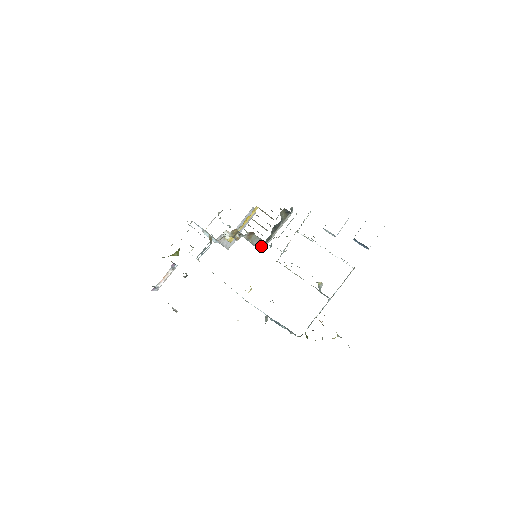
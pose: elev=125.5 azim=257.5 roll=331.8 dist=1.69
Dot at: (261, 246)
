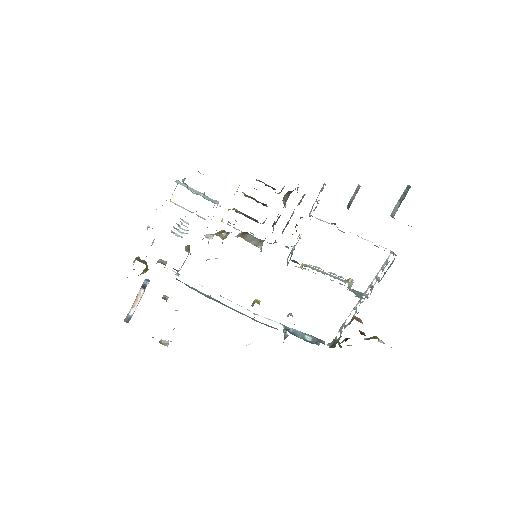
Dot at: (261, 244)
